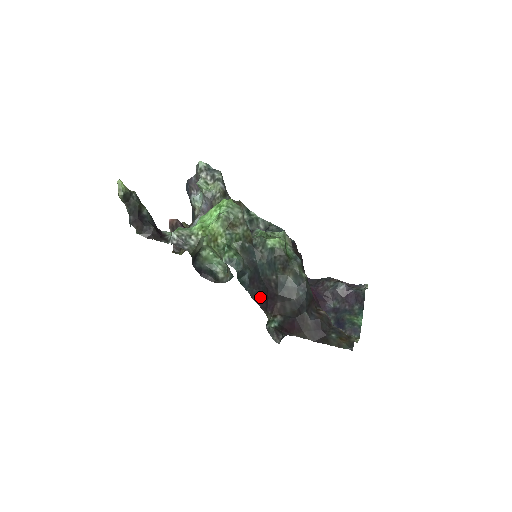
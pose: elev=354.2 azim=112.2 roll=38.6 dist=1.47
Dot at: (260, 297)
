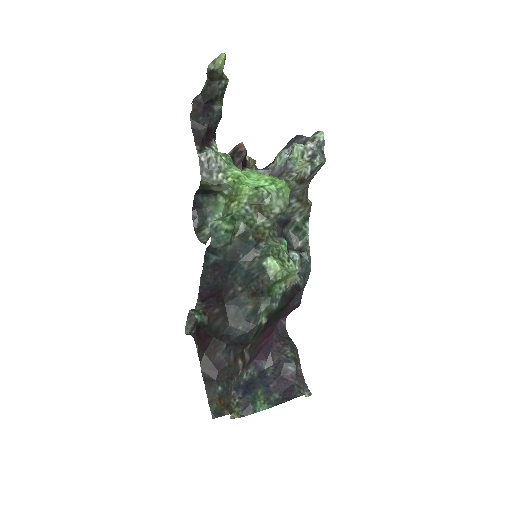
Dot at: (208, 286)
